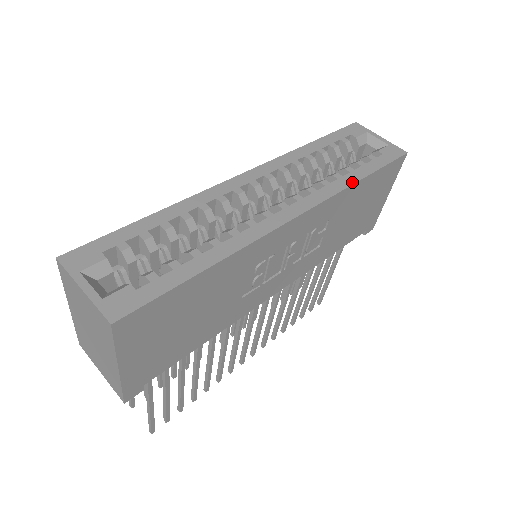
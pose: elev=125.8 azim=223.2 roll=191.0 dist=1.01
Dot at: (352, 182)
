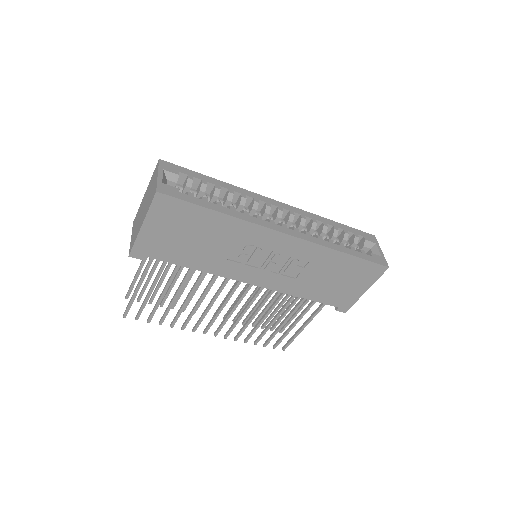
Dot at: (336, 249)
